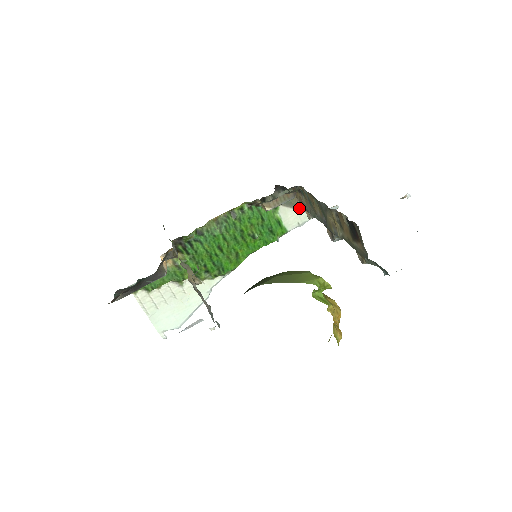
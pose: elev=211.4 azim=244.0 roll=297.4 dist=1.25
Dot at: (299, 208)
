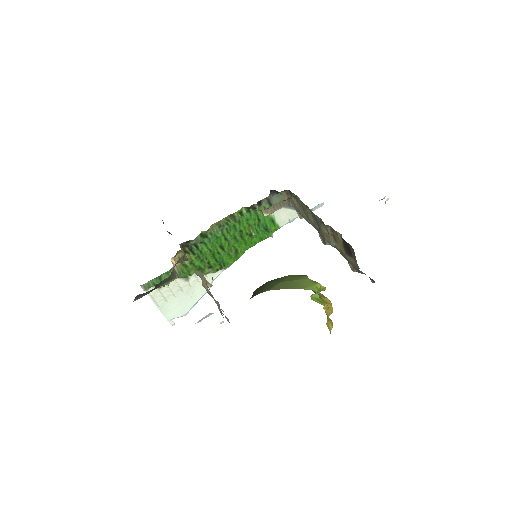
Dot at: (290, 207)
